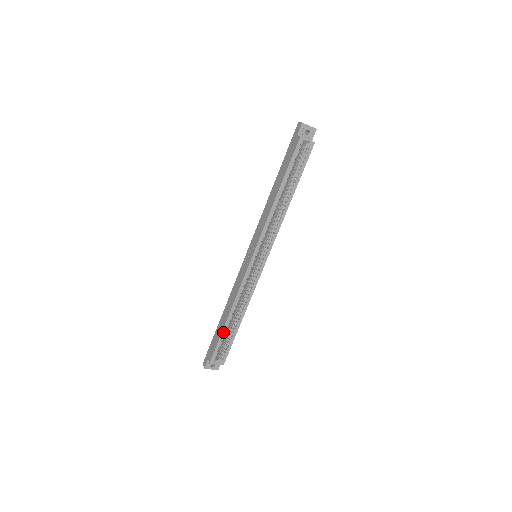
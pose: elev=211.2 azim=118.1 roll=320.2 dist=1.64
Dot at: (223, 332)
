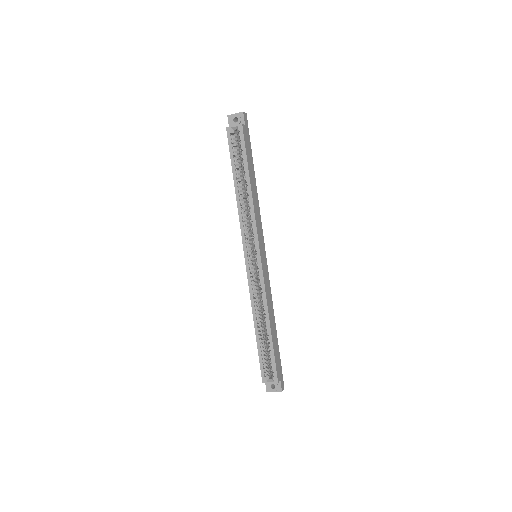
Dot at: (258, 345)
